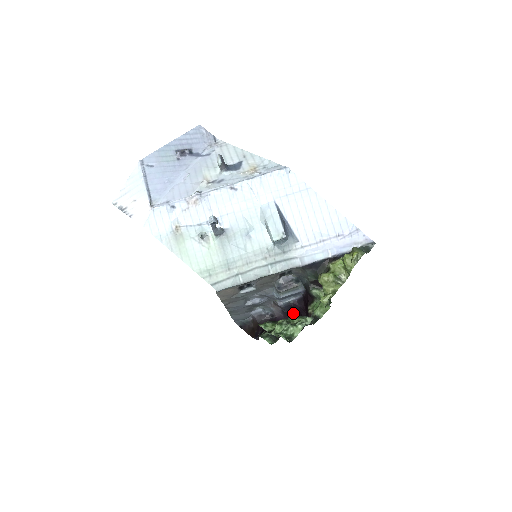
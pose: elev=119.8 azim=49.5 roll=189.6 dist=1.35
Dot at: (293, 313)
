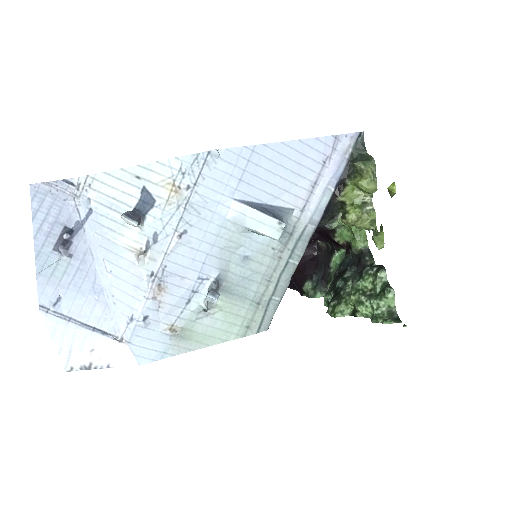
Dot at: occluded
